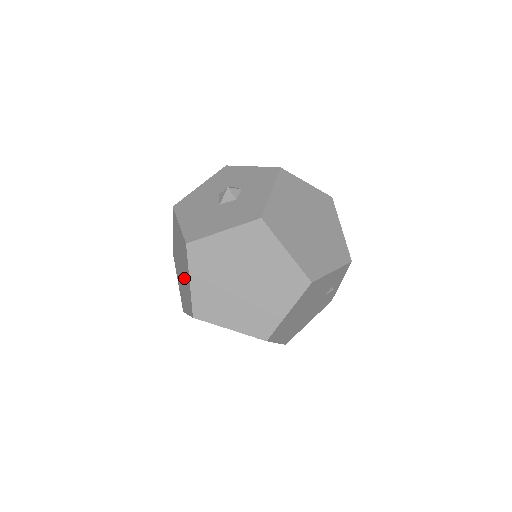
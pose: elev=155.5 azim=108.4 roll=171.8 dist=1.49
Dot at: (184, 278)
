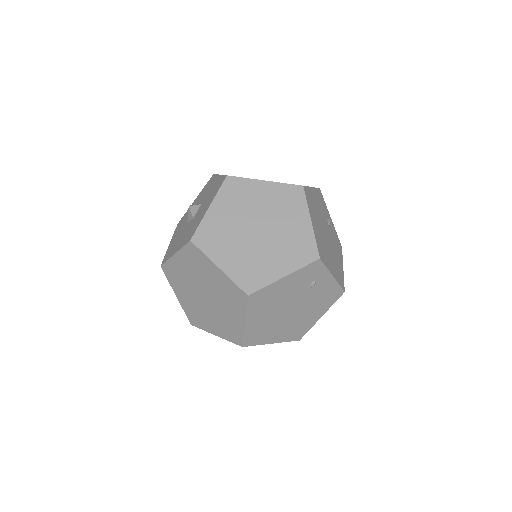
Dot at: (214, 292)
